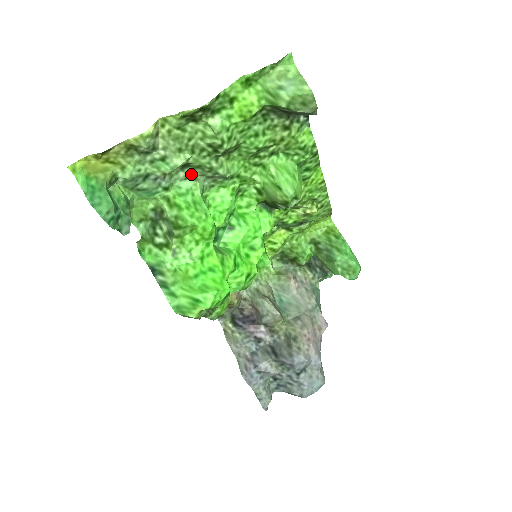
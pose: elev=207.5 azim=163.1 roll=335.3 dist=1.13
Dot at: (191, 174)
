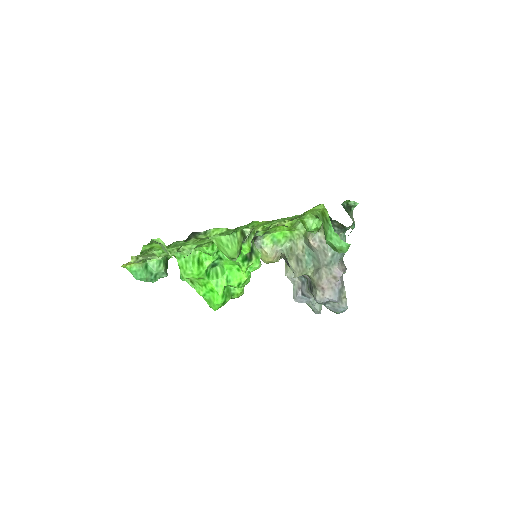
Dot at: occluded
